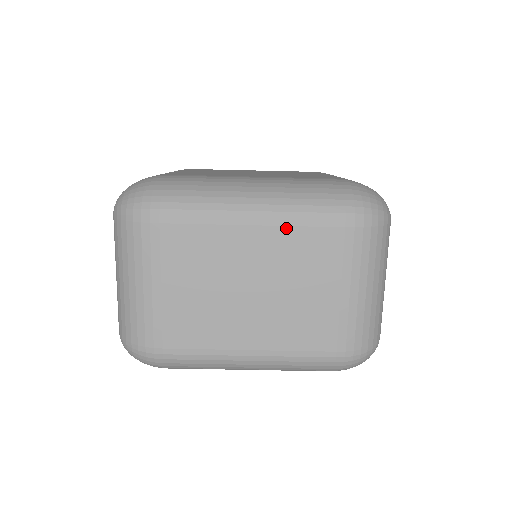
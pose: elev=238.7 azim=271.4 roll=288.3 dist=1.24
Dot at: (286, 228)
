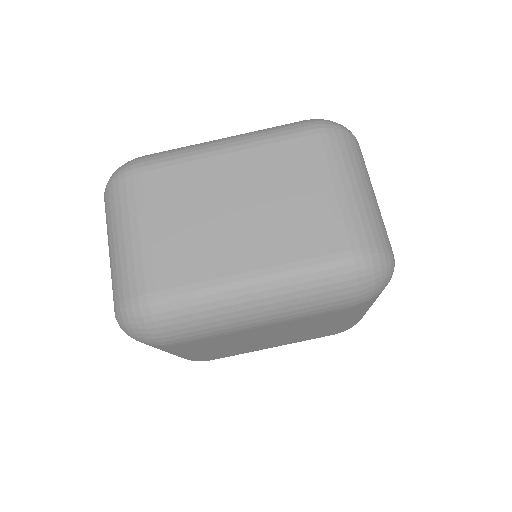
Dot at: (256, 149)
